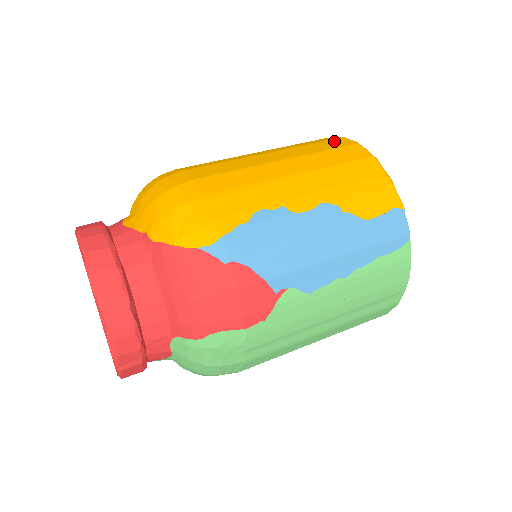
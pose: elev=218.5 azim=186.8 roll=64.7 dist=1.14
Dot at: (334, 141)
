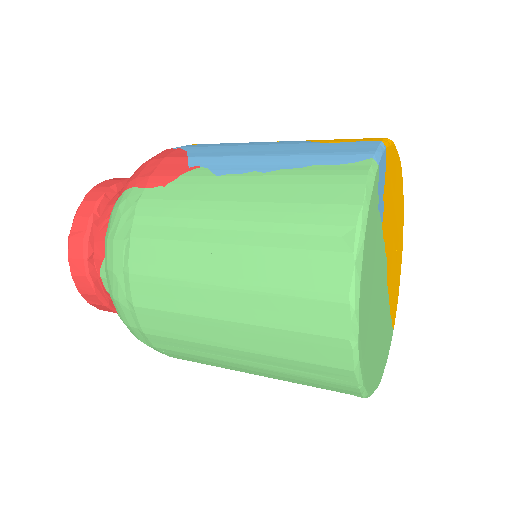
Dot at: occluded
